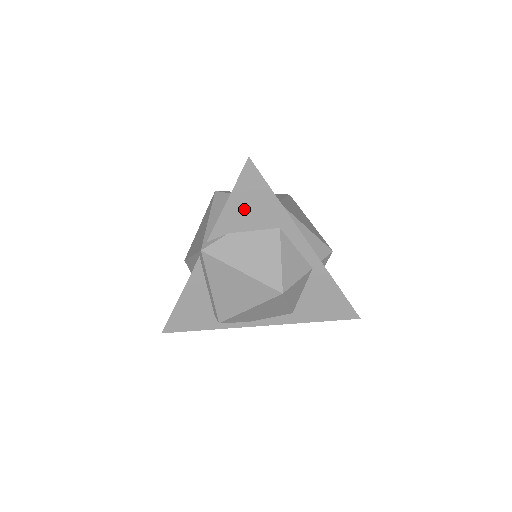
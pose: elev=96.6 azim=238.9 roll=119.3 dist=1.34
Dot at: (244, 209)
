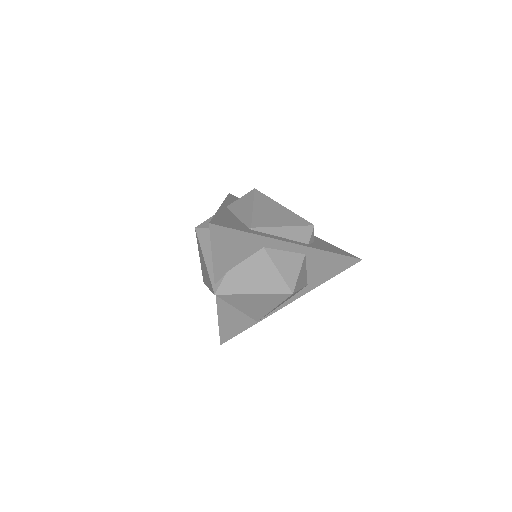
Dot at: (228, 253)
